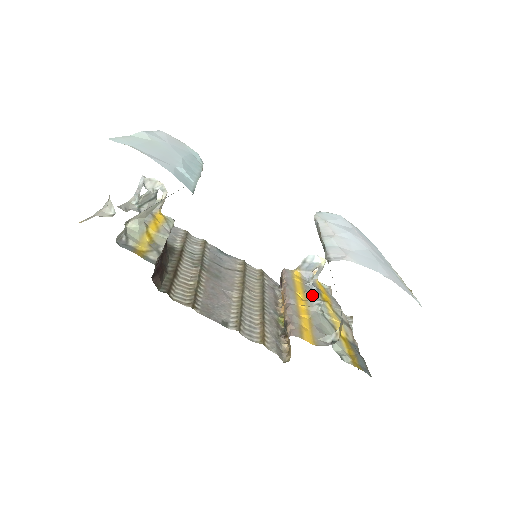
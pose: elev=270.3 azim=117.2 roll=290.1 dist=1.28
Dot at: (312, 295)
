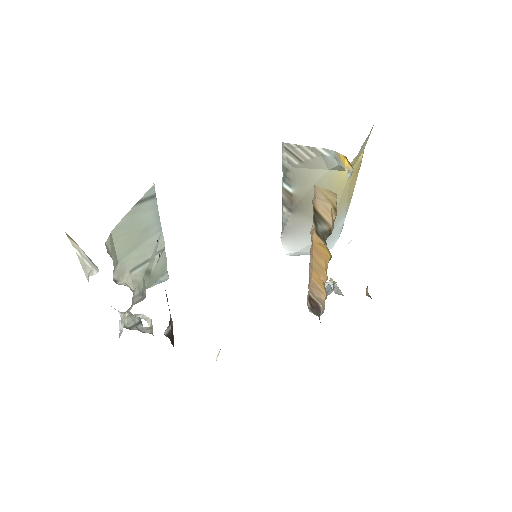
Dot at: occluded
